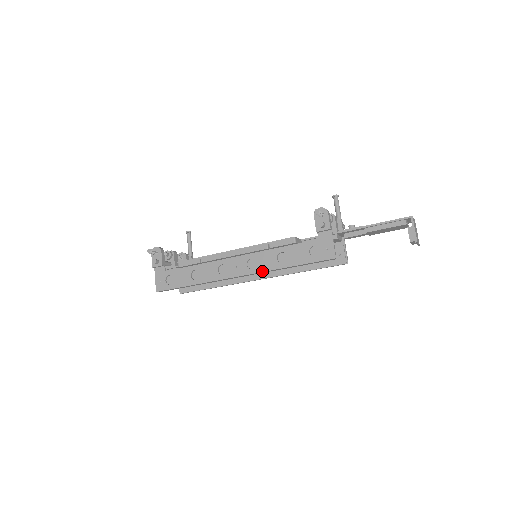
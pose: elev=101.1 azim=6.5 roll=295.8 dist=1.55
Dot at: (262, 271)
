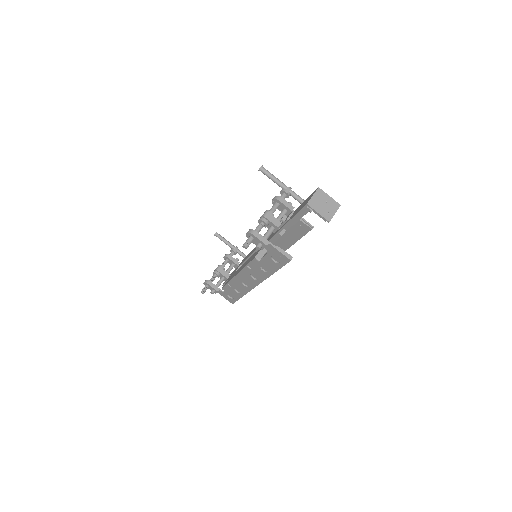
Dot at: occluded
